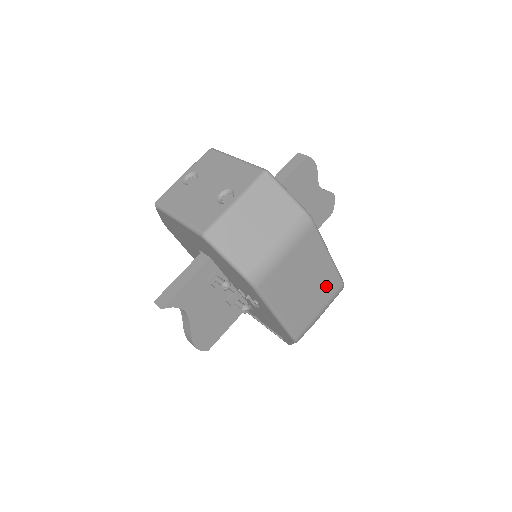
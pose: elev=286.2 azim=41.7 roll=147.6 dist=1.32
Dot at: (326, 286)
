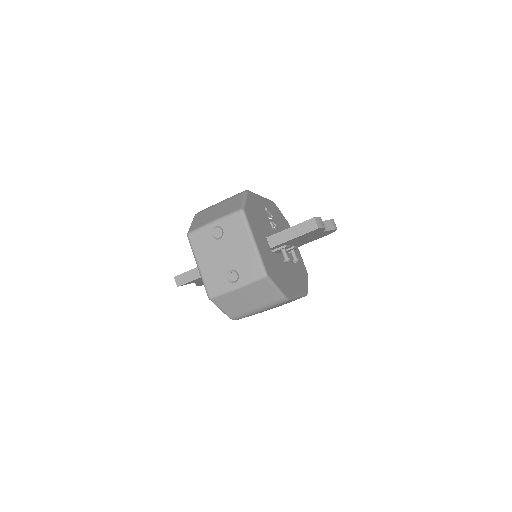
Dot at: (291, 301)
